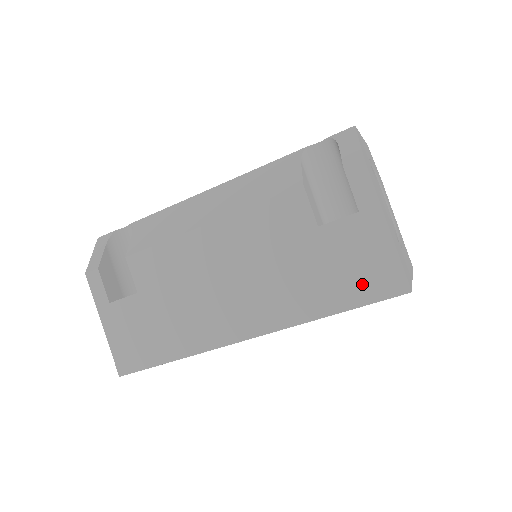
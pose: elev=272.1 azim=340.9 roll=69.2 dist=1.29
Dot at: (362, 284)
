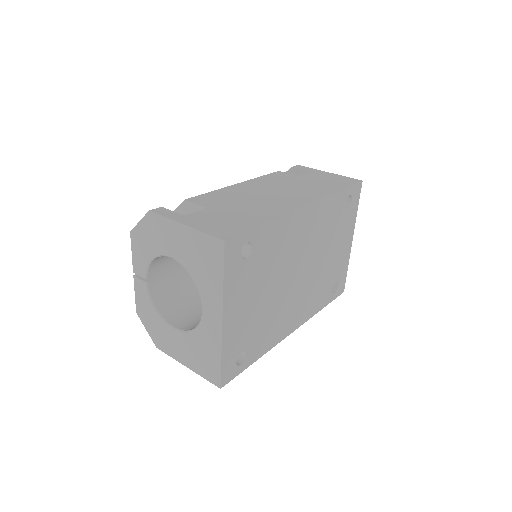
Dot at: (340, 183)
